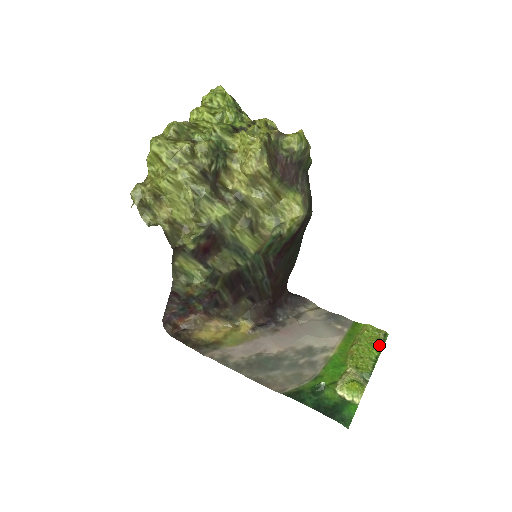
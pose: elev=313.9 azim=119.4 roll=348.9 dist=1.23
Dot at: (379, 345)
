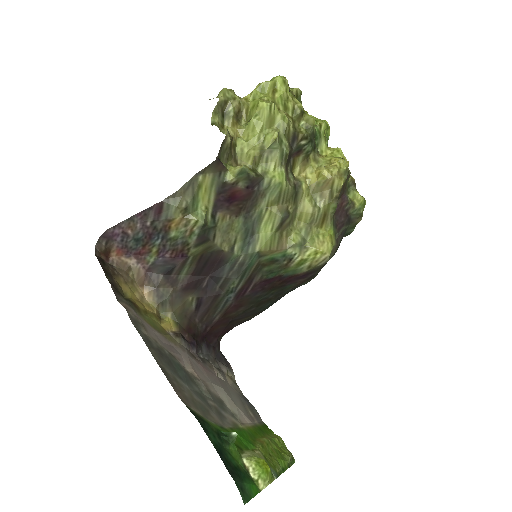
Dot at: (288, 461)
